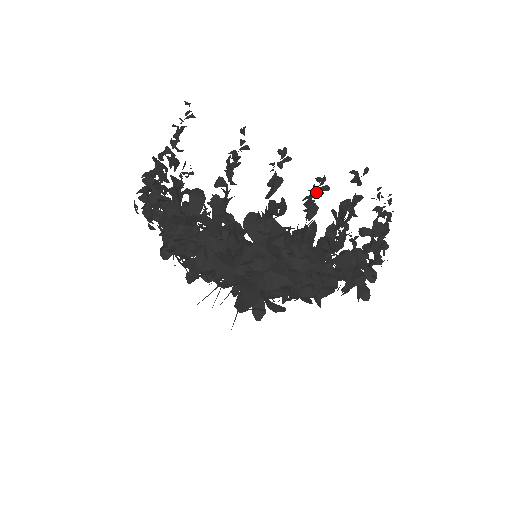
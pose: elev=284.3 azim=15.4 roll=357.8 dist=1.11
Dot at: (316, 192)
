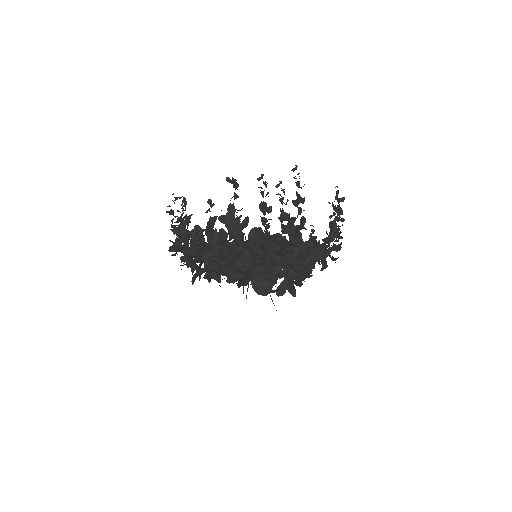
Dot at: (209, 211)
